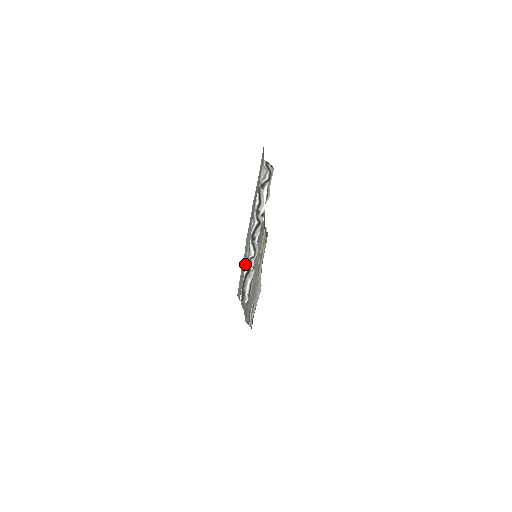
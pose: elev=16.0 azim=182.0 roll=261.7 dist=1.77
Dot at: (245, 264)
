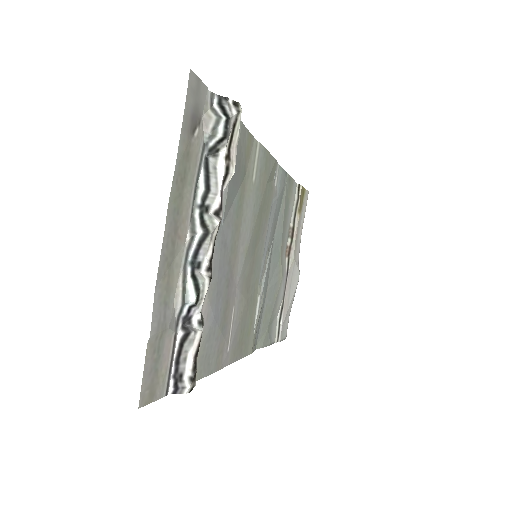
Dot at: (169, 329)
